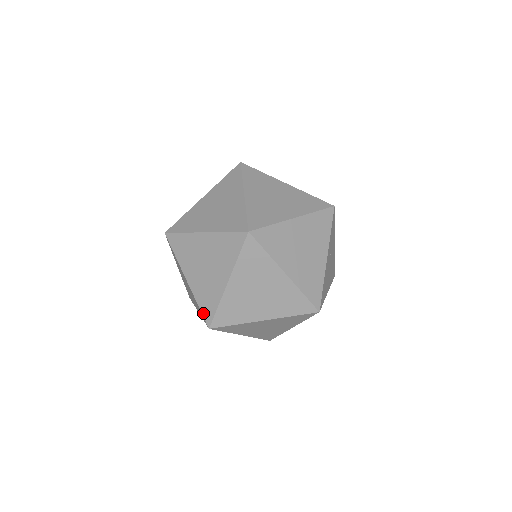
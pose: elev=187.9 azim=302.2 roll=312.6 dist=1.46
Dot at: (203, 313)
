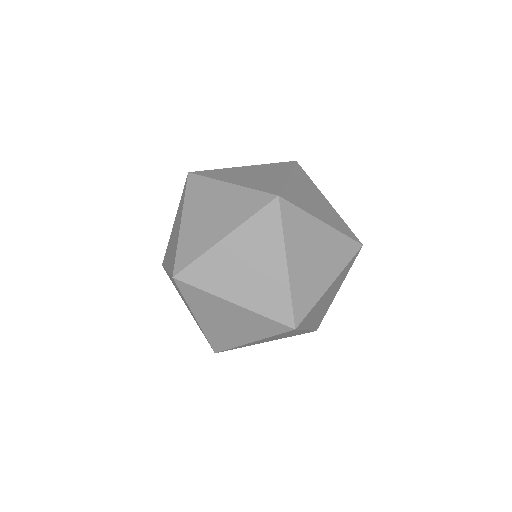
Dot at: (171, 273)
